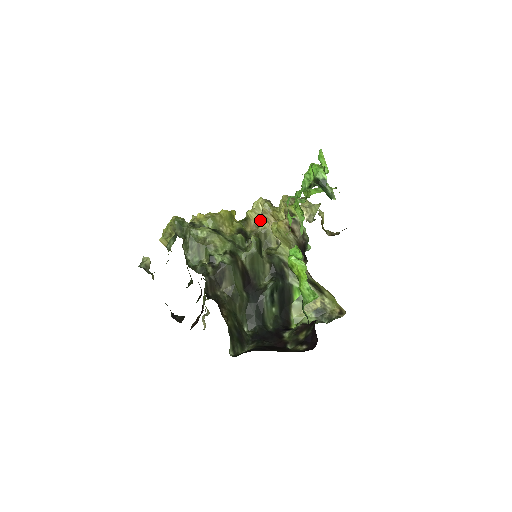
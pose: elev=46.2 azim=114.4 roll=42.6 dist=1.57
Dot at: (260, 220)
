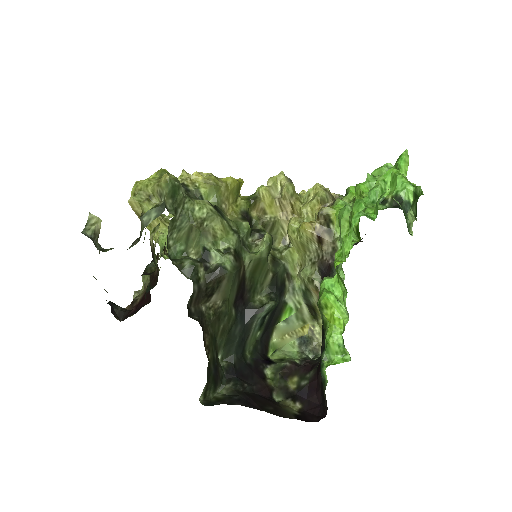
Dot at: (273, 205)
